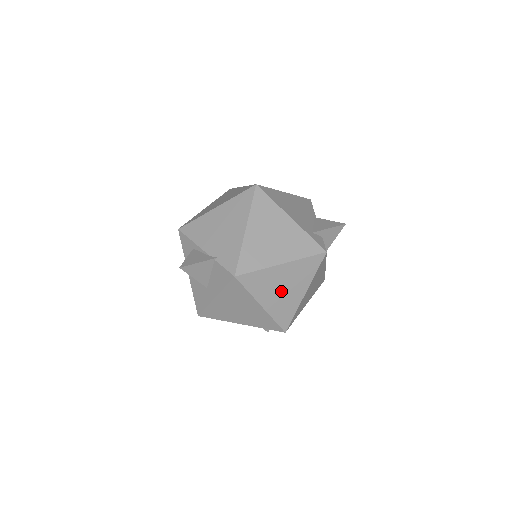
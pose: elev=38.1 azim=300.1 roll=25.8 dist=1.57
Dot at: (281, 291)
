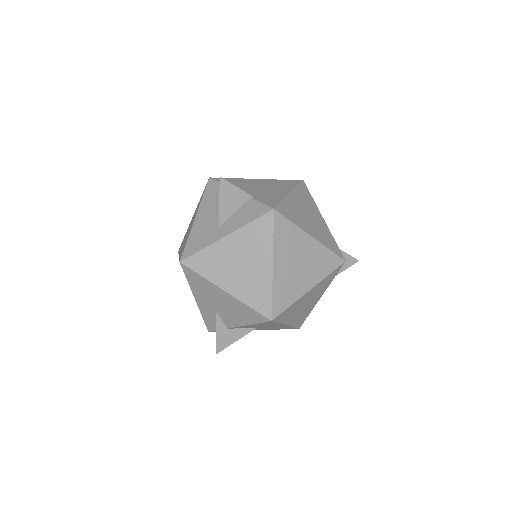
Dot at: (295, 265)
